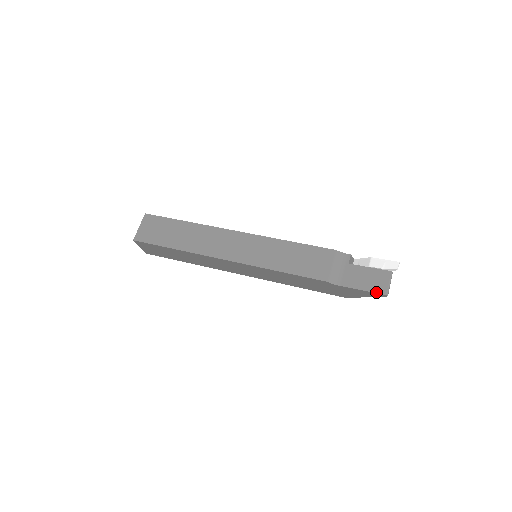
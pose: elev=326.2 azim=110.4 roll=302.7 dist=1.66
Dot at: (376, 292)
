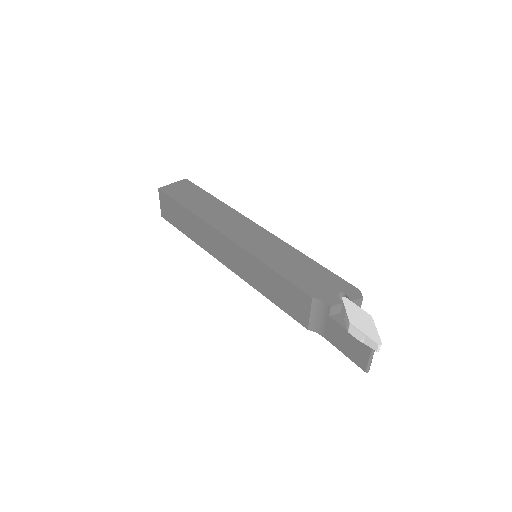
Dot at: (355, 363)
